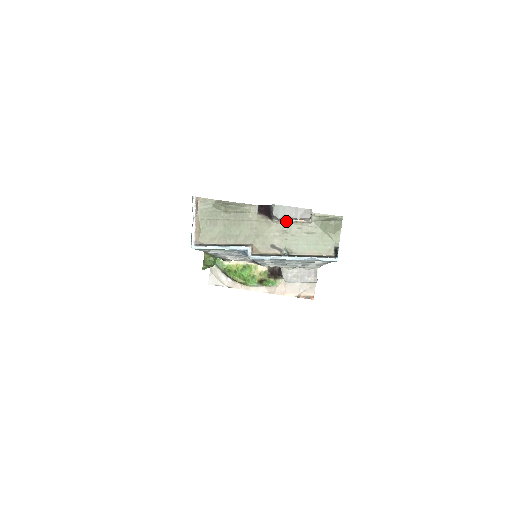
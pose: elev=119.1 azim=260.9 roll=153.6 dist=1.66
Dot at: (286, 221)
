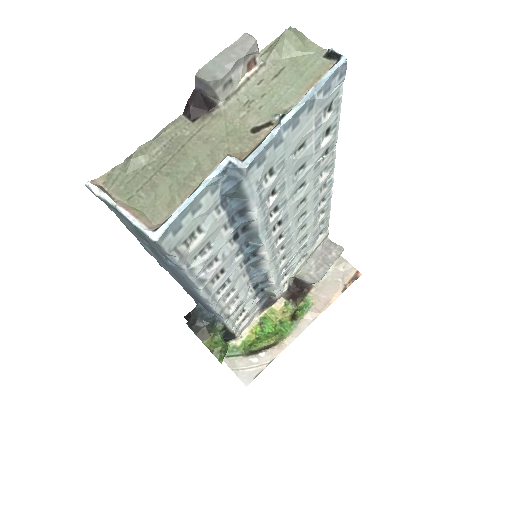
Dot at: (235, 91)
